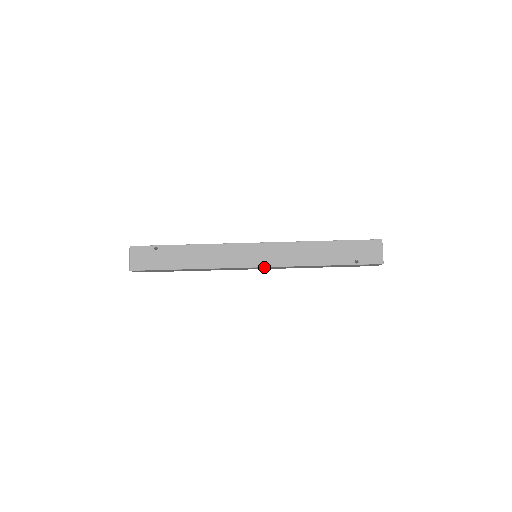
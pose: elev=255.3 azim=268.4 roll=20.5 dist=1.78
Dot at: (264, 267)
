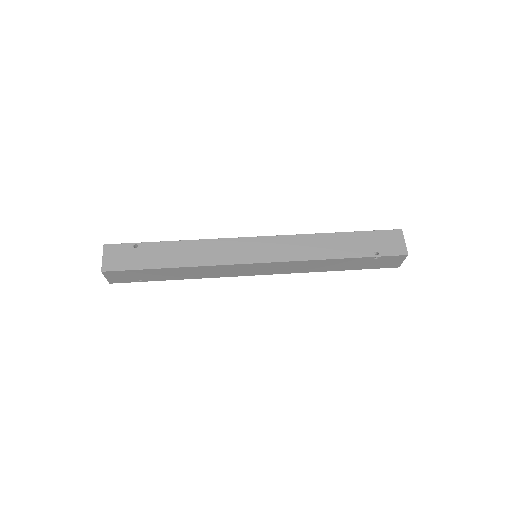
Dot at: (267, 264)
